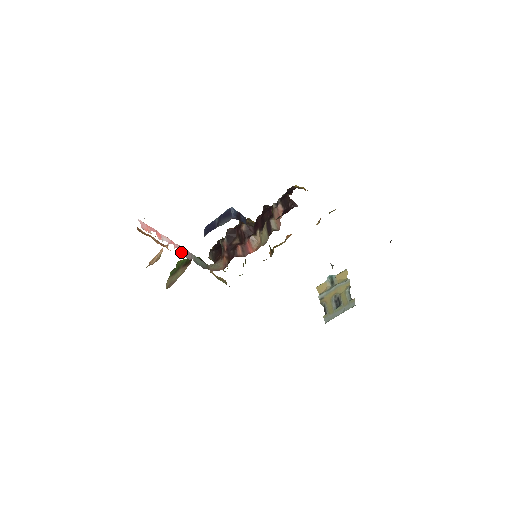
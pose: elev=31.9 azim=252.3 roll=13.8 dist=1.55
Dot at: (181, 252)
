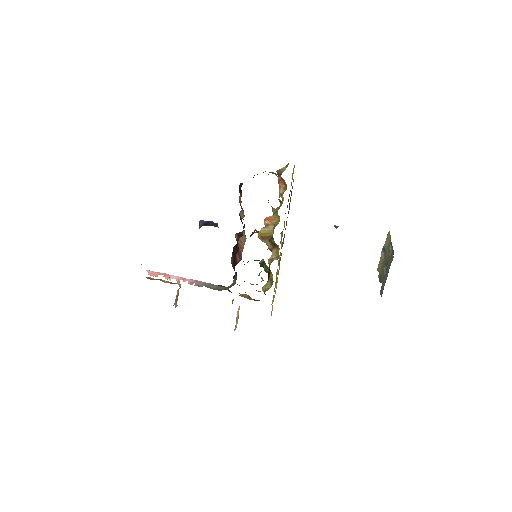
Dot at: (192, 283)
